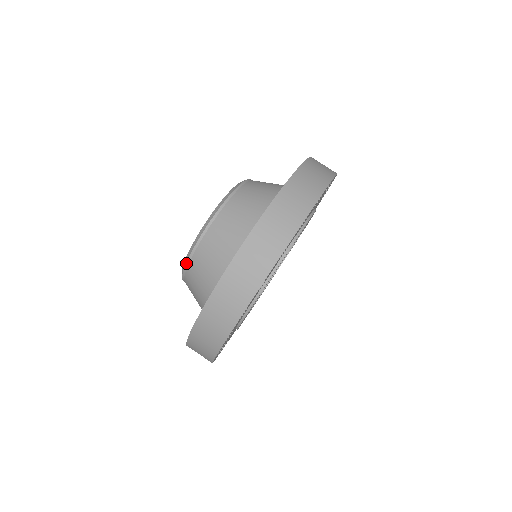
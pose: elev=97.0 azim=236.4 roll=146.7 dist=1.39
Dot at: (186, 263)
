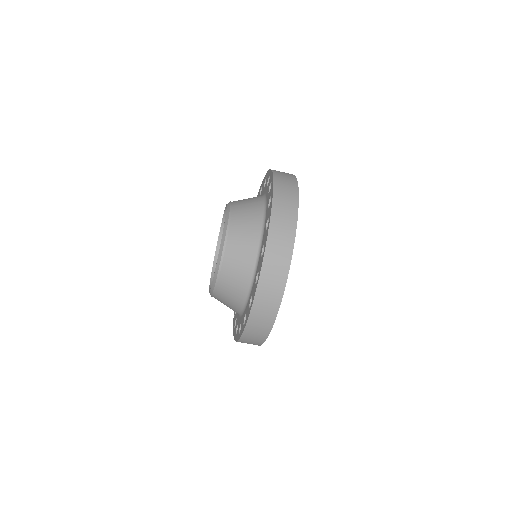
Dot at: (217, 273)
